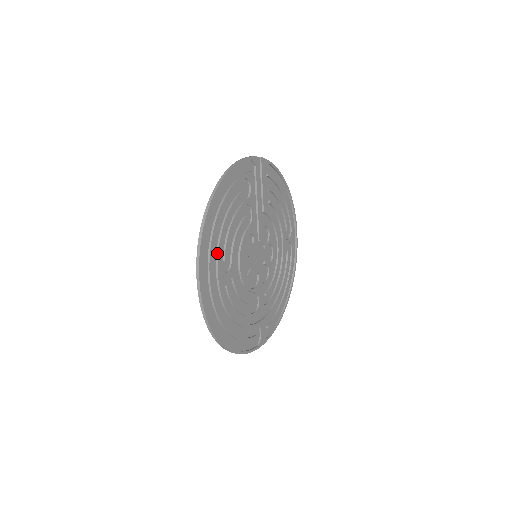
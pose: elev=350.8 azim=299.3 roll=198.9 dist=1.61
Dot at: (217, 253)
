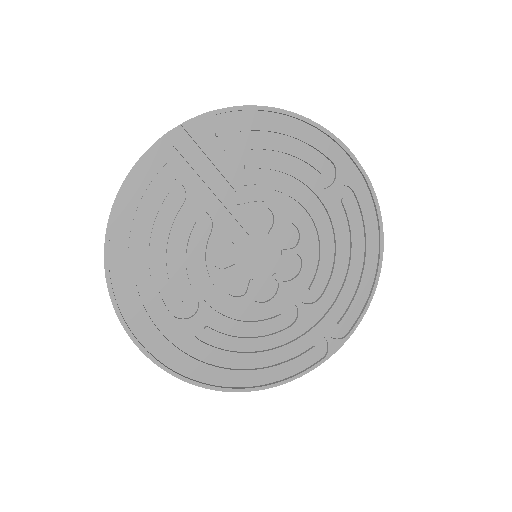
Dot at: (160, 305)
